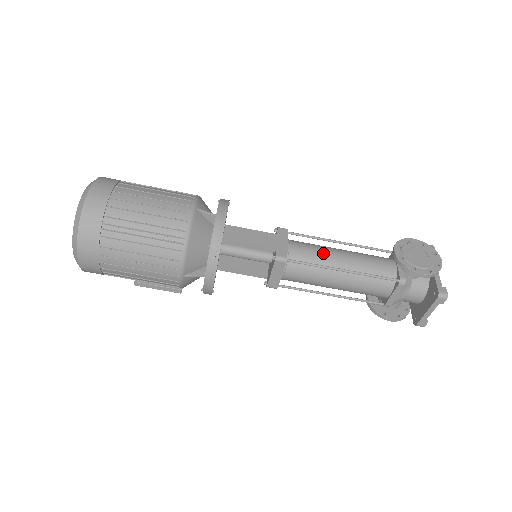
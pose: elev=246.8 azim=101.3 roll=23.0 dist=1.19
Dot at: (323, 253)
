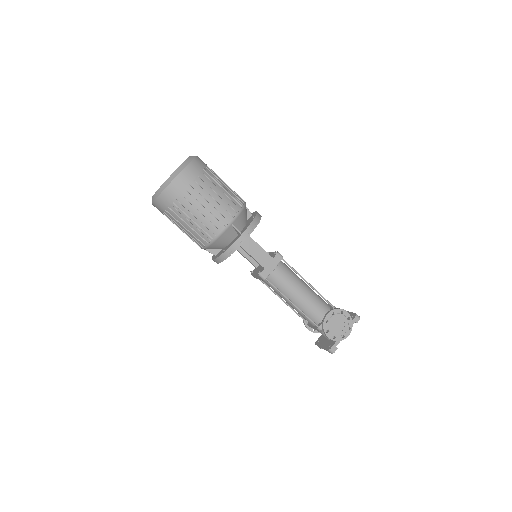
Dot at: (290, 285)
